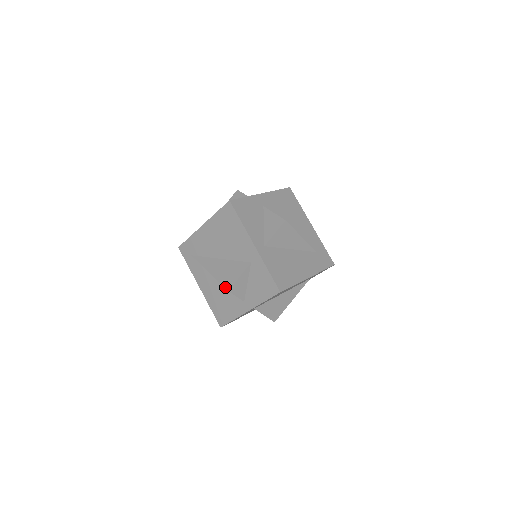
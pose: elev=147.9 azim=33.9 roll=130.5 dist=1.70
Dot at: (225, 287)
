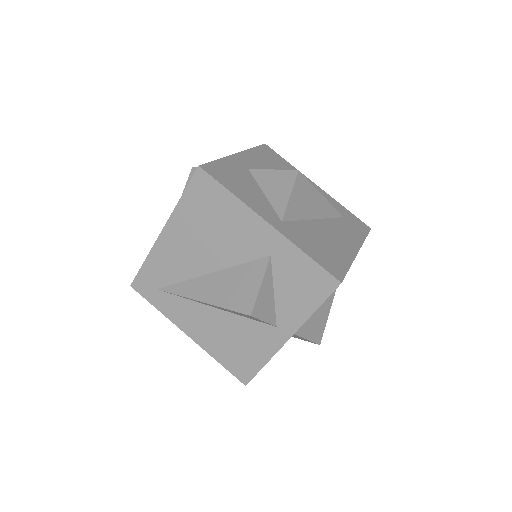
Dot at: (242, 312)
